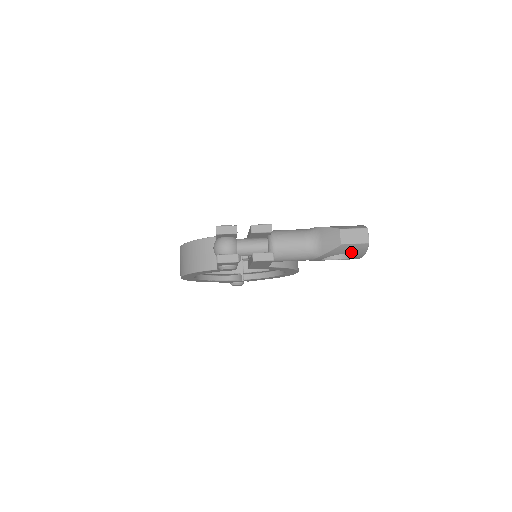
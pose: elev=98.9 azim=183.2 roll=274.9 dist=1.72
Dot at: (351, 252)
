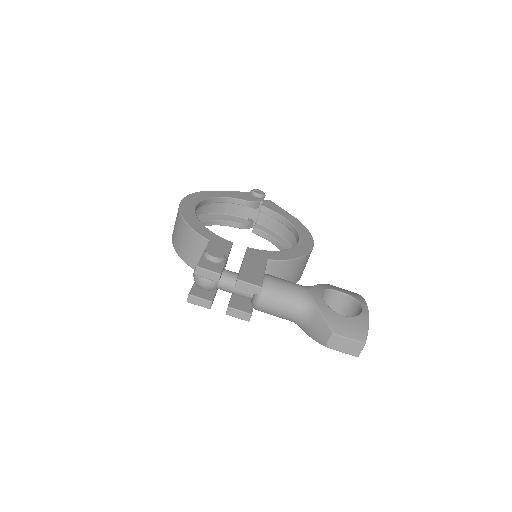
Dot at: occluded
